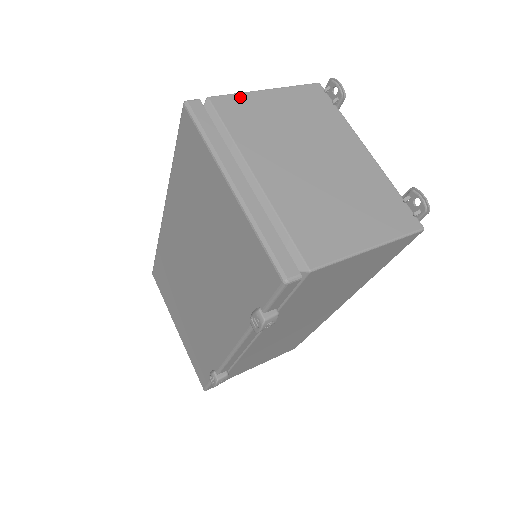
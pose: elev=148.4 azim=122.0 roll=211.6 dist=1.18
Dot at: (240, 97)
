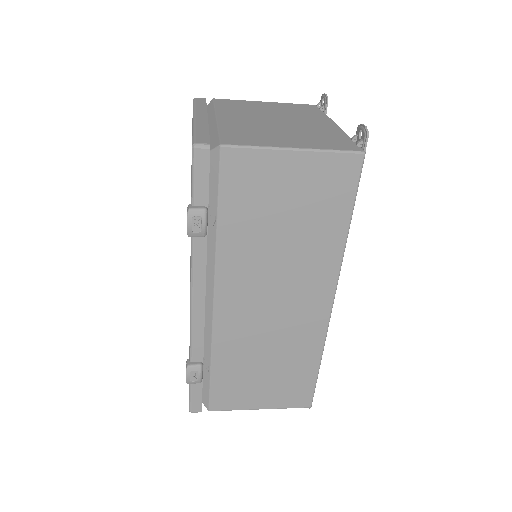
Dot at: (239, 101)
